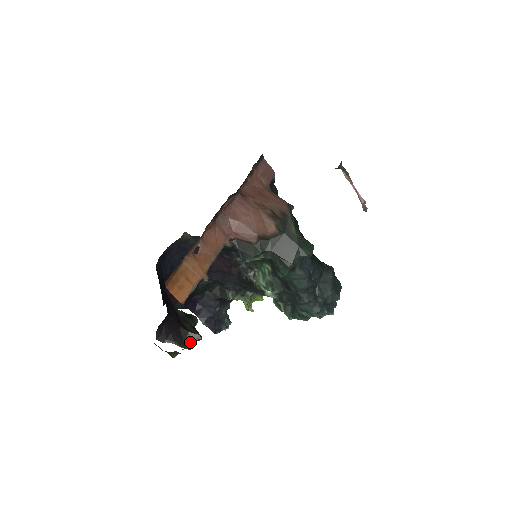
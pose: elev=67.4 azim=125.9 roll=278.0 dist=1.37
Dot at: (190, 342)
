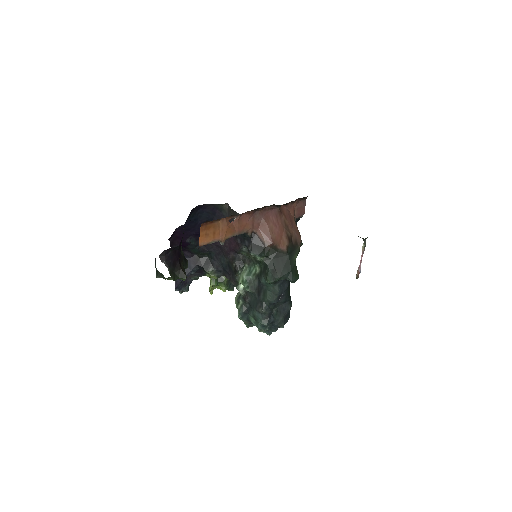
Dot at: (177, 276)
